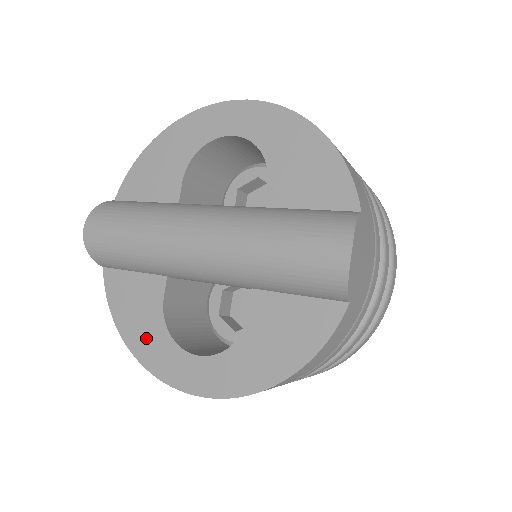
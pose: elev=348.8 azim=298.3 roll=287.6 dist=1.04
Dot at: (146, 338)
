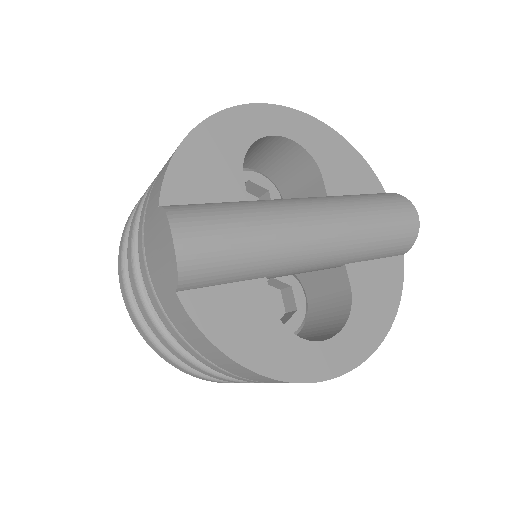
Dot at: (270, 349)
